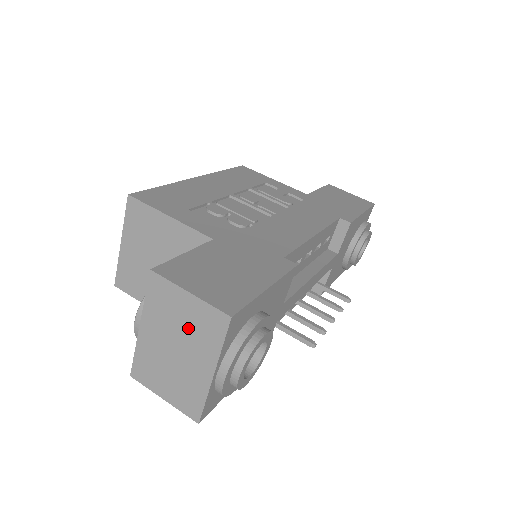
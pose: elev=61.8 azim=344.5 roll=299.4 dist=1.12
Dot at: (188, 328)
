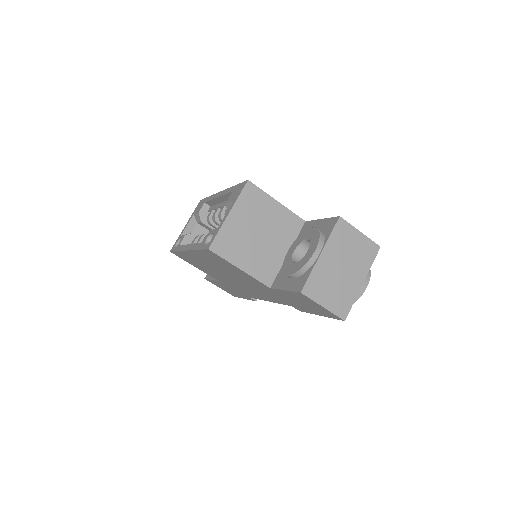
Dot at: (354, 254)
